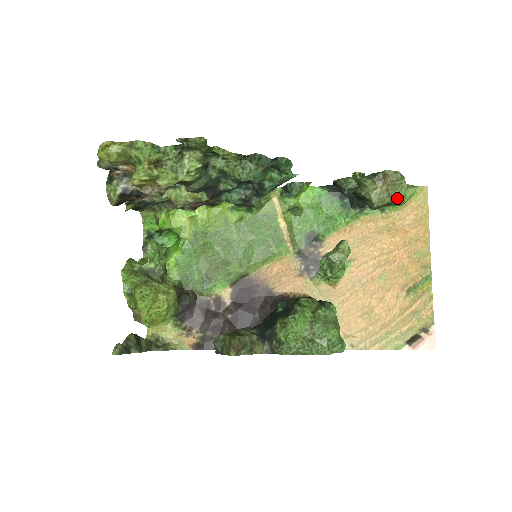
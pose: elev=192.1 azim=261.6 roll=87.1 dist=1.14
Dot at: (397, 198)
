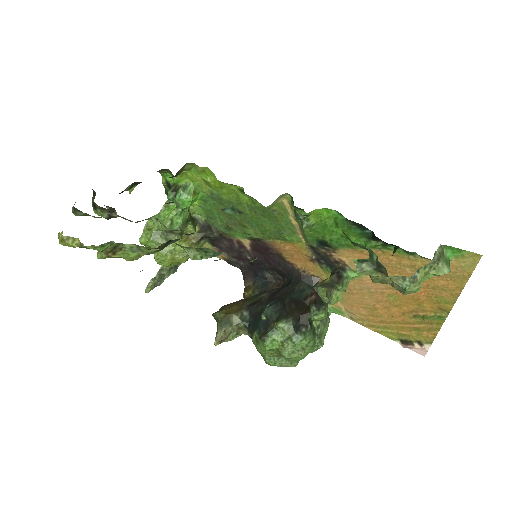
Dot at: (402, 291)
